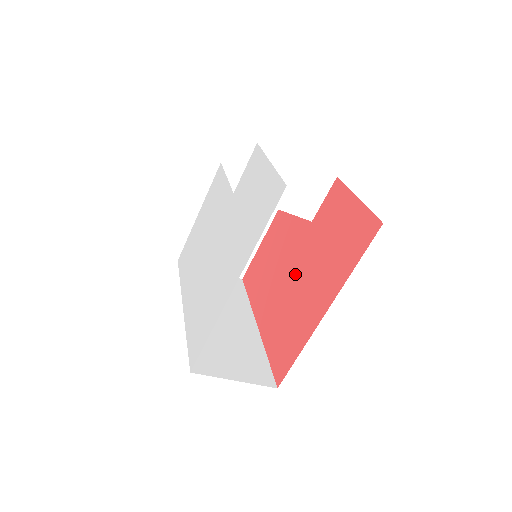
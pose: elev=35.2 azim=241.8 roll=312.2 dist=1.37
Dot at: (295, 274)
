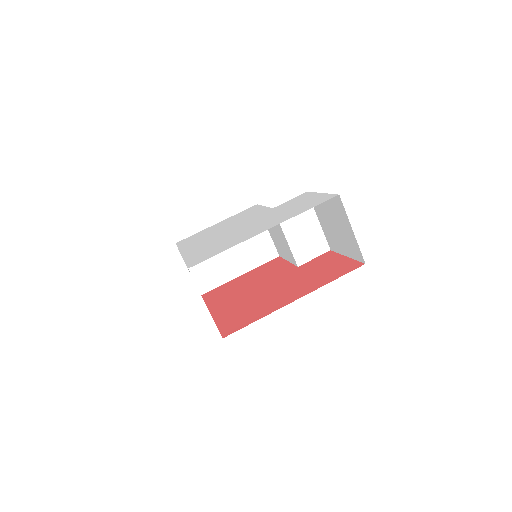
Dot at: (270, 287)
